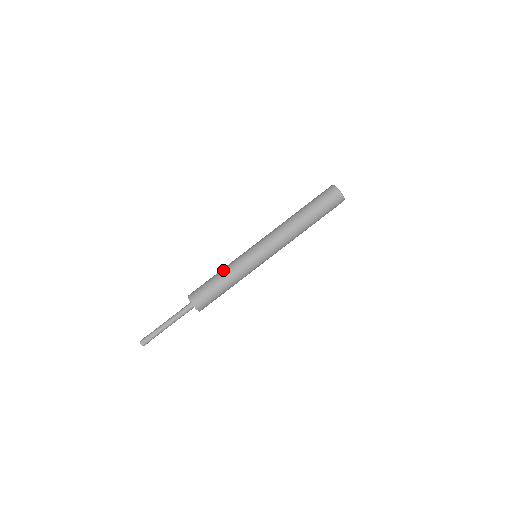
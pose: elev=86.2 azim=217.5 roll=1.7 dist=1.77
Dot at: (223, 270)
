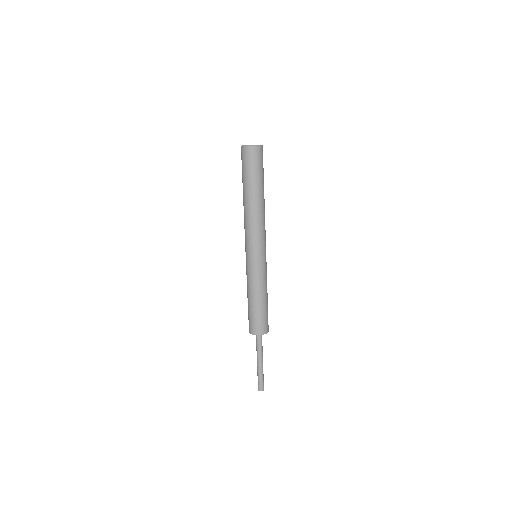
Dot at: (248, 292)
